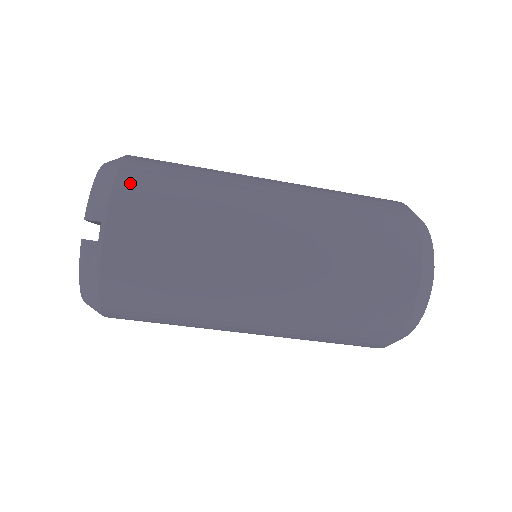
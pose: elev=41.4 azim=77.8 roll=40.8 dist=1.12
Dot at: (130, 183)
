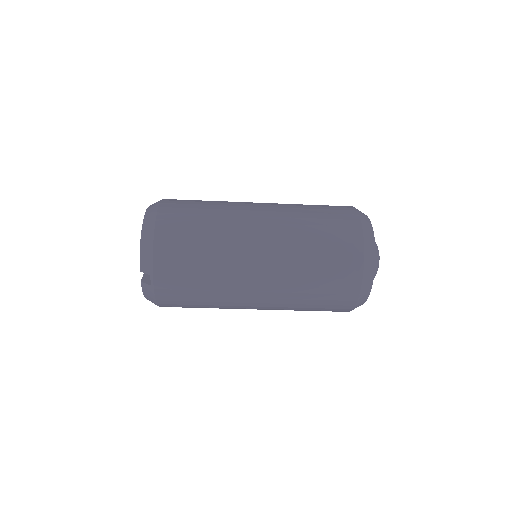
Dot at: (163, 247)
